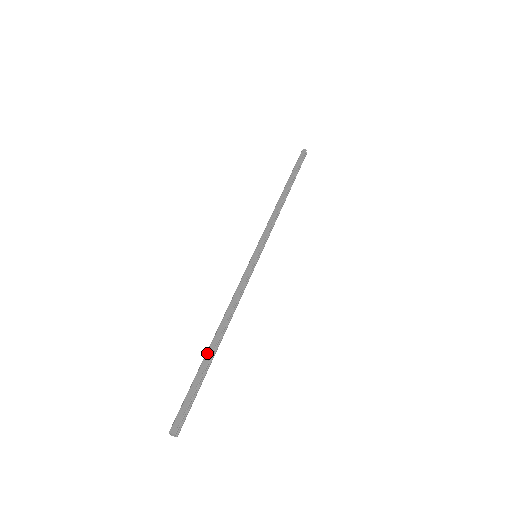
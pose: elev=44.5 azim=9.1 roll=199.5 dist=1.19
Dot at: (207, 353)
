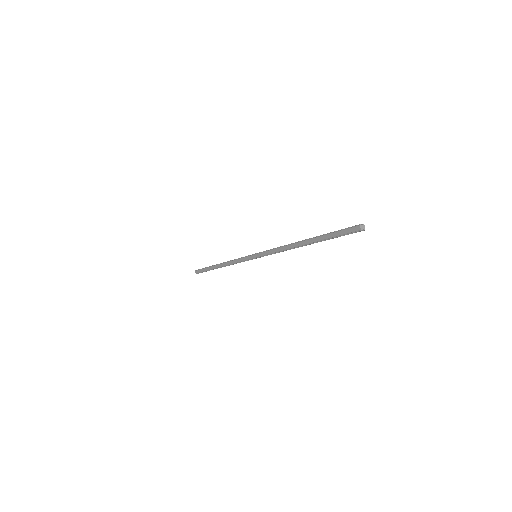
Dot at: (213, 266)
